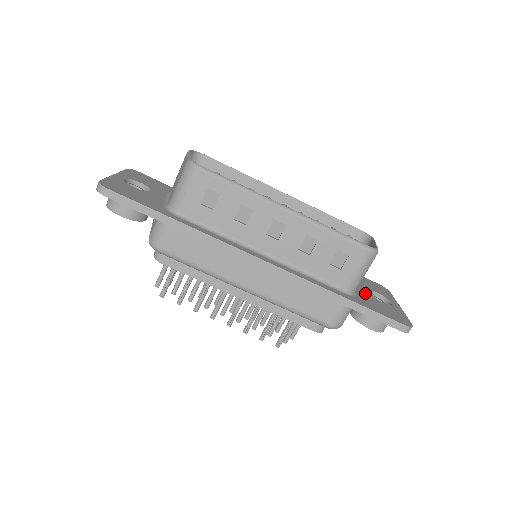
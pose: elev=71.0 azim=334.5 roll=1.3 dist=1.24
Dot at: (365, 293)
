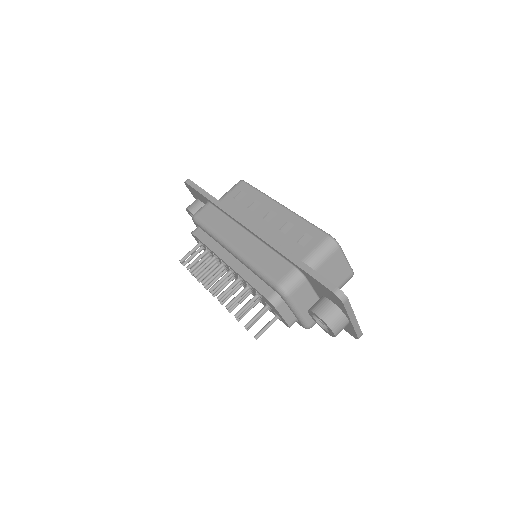
Dot at: occluded
